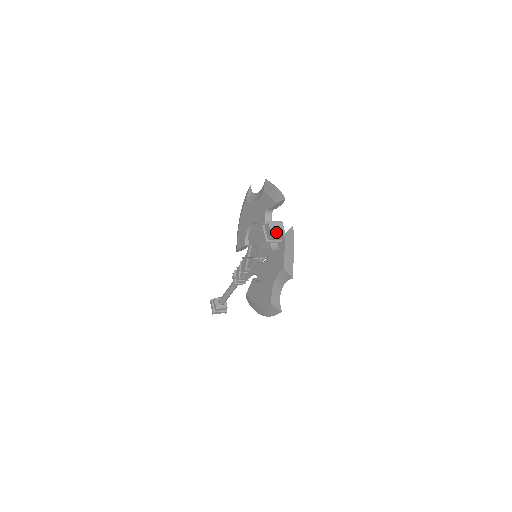
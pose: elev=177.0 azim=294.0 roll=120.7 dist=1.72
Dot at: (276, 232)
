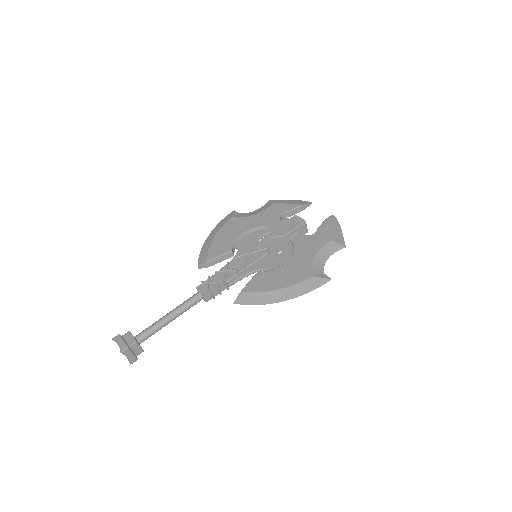
Dot at: (305, 223)
